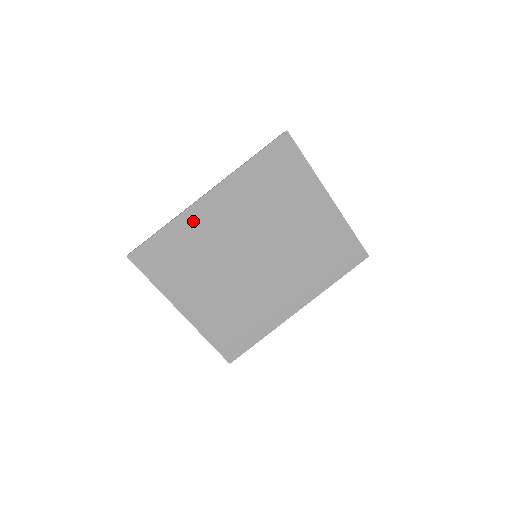
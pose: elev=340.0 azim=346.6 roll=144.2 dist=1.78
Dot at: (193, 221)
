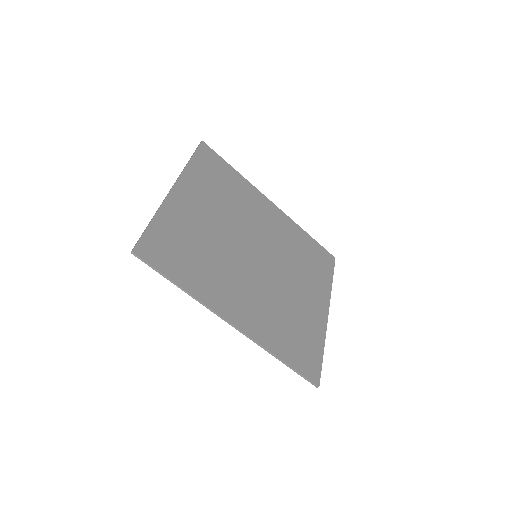
Dot at: (252, 194)
